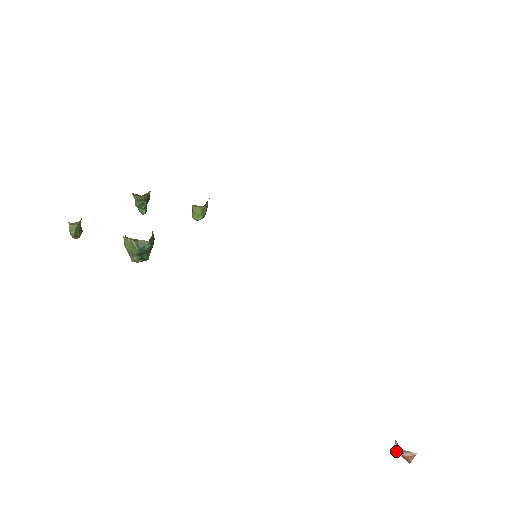
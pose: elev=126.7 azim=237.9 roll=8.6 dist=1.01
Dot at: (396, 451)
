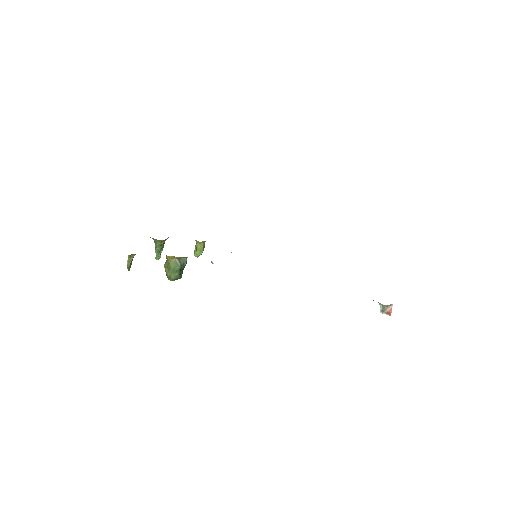
Dot at: (382, 312)
